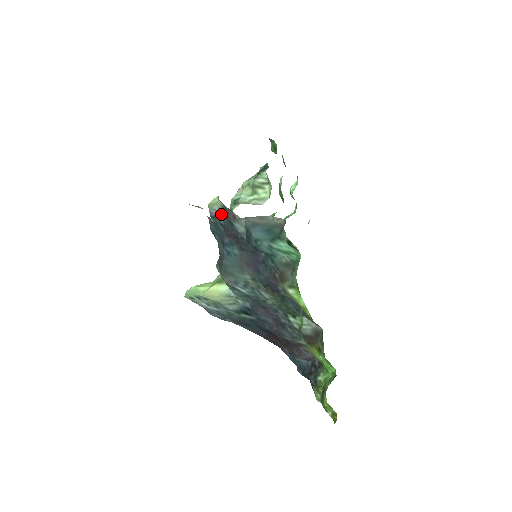
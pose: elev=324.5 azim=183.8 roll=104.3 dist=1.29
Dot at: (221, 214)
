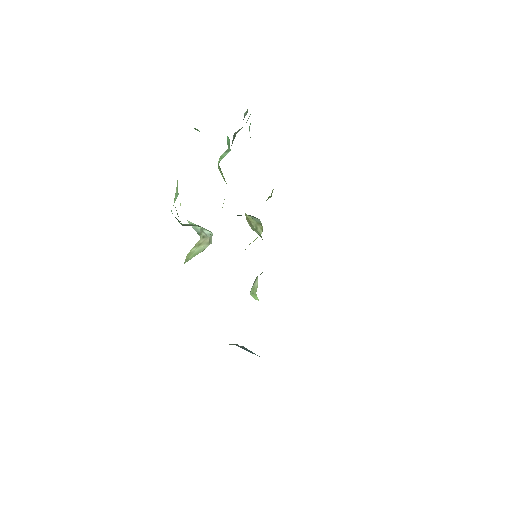
Dot at: occluded
